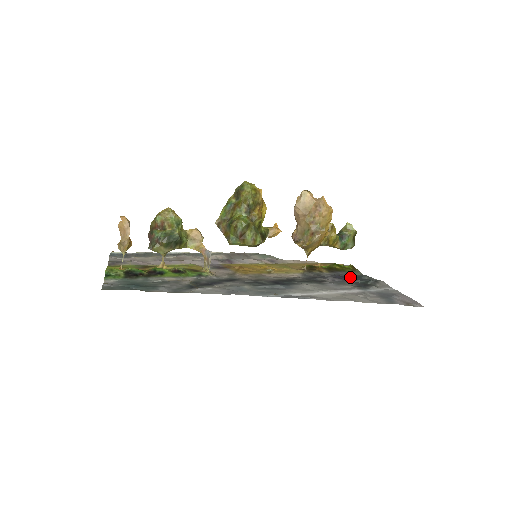
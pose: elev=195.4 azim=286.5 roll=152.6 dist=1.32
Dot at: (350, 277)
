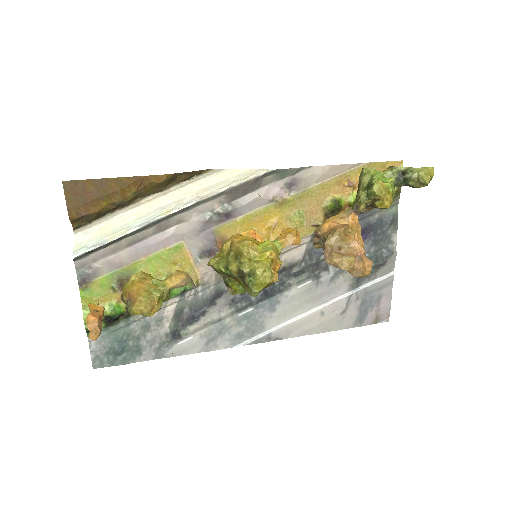
Dot at: (371, 229)
